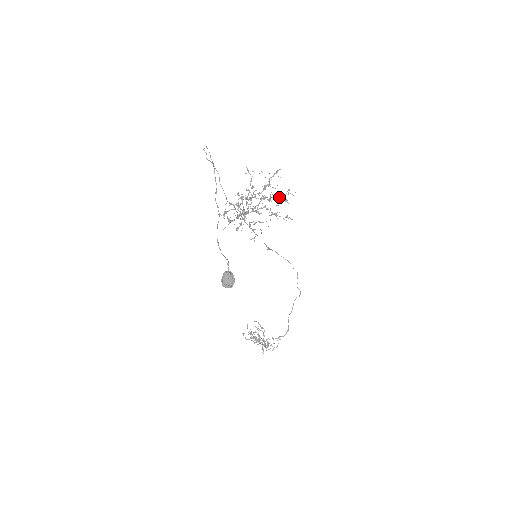
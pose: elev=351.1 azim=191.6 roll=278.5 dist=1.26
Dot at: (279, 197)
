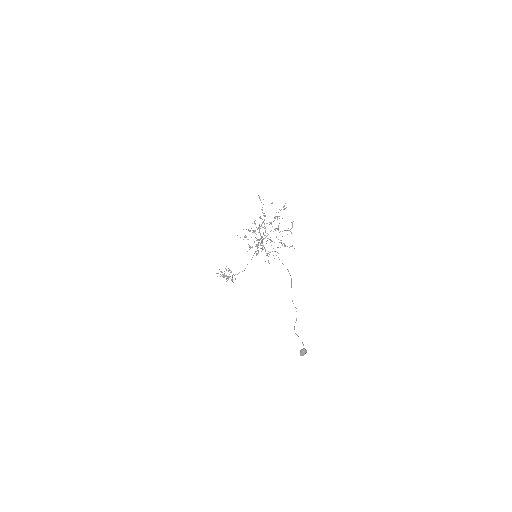
Dot at: occluded
